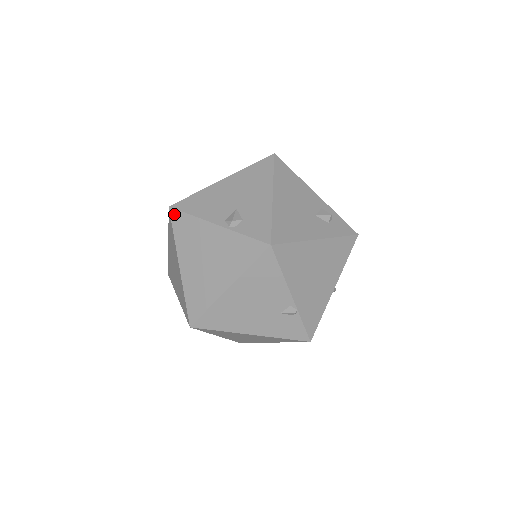
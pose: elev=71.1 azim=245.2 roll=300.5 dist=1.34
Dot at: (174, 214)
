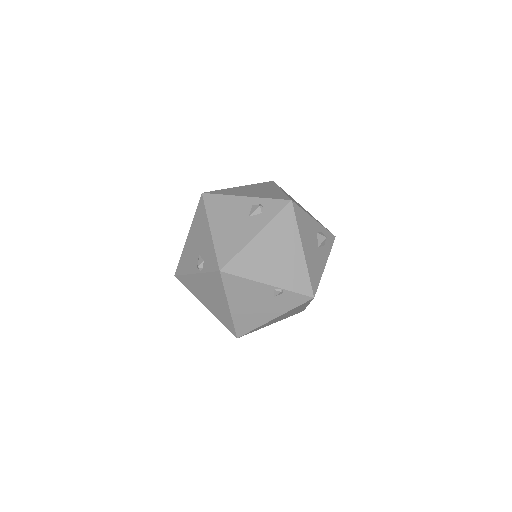
Dot at: (179, 279)
